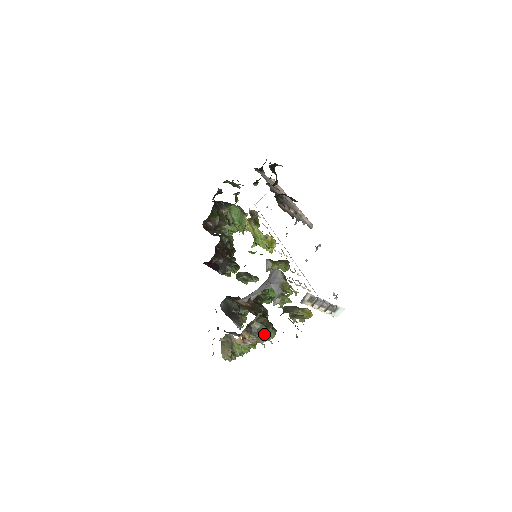
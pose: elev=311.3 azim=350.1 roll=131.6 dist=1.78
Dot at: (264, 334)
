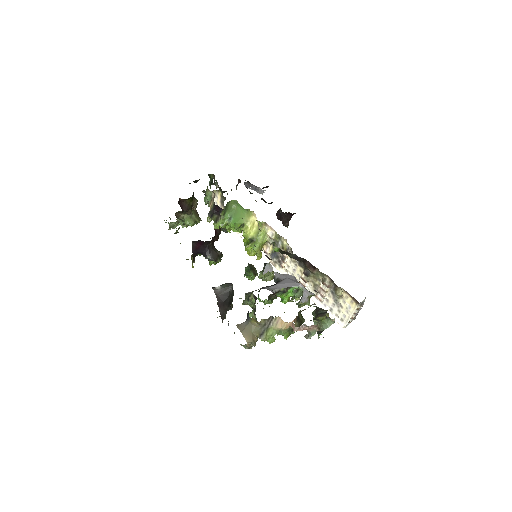
Dot at: (320, 323)
